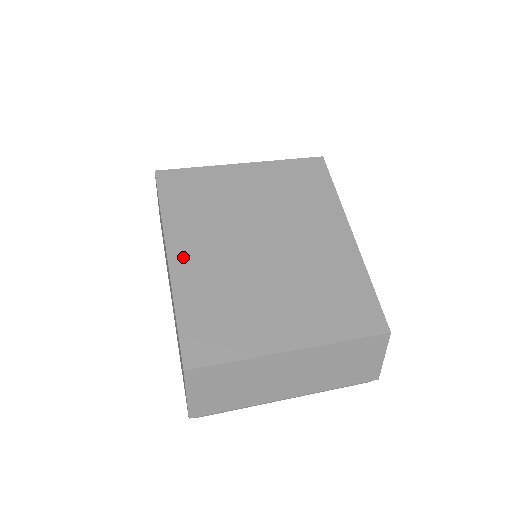
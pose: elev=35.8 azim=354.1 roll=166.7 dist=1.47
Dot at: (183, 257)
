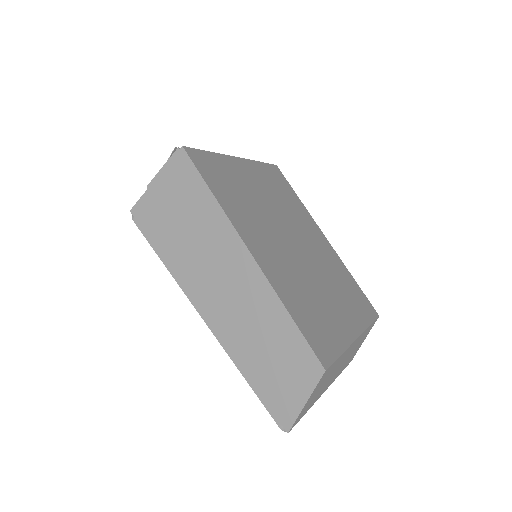
Dot at: (259, 251)
